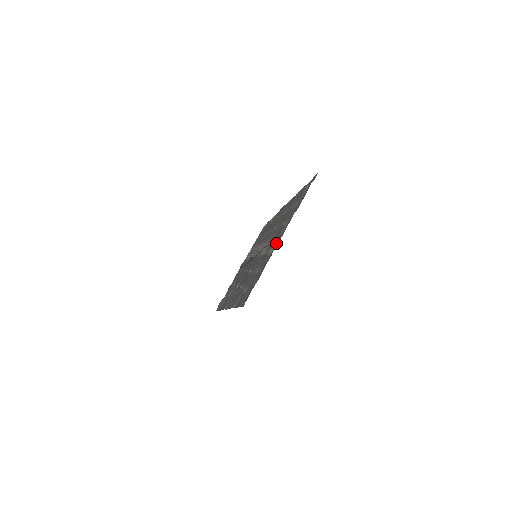
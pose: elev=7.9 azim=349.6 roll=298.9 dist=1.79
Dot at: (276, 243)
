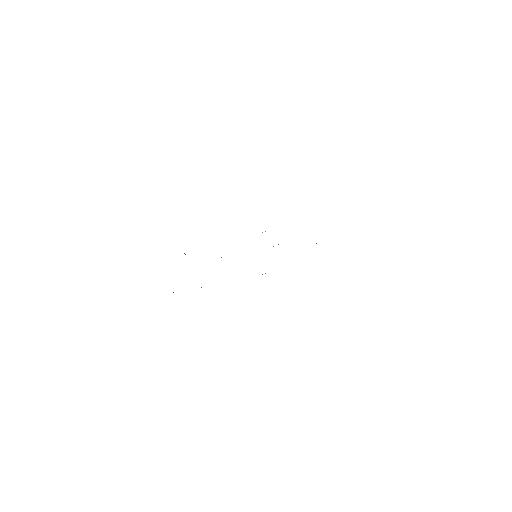
Dot at: occluded
